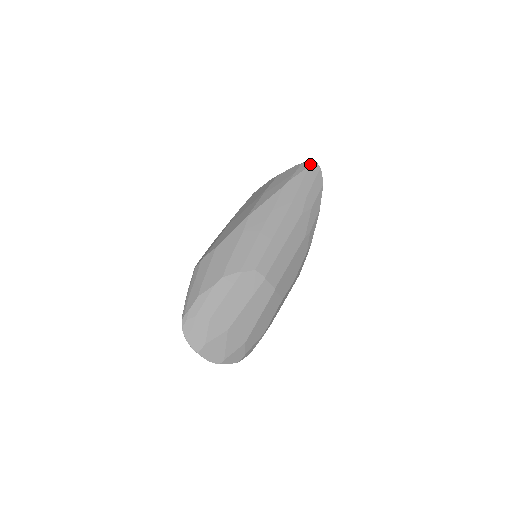
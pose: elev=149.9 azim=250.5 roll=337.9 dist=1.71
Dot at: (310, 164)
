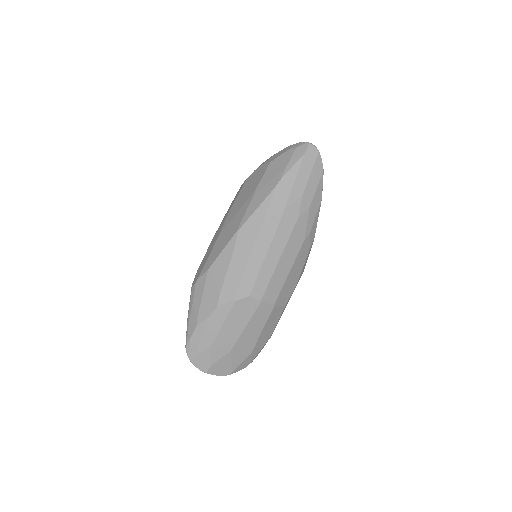
Dot at: (305, 150)
